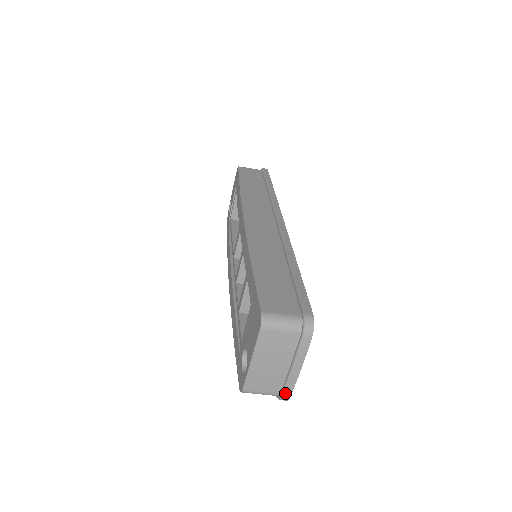
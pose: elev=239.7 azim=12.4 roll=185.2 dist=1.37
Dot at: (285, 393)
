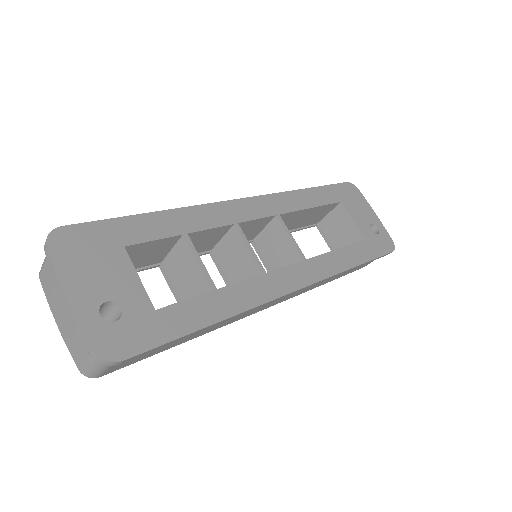
Dot at: (85, 345)
